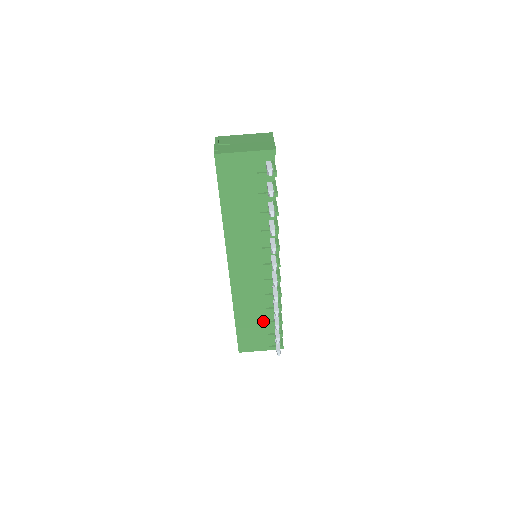
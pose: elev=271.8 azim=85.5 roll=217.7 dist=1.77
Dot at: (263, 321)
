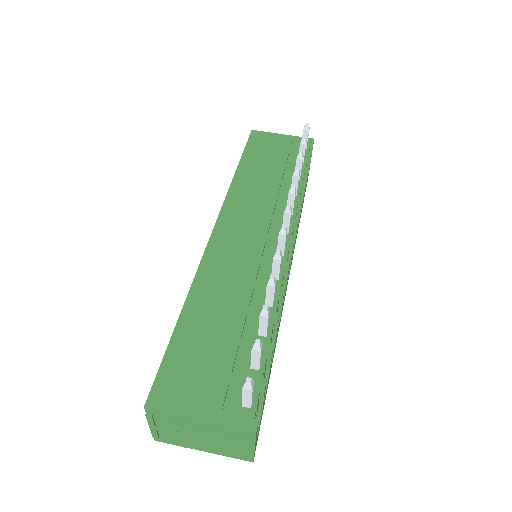
Dot at: (234, 334)
